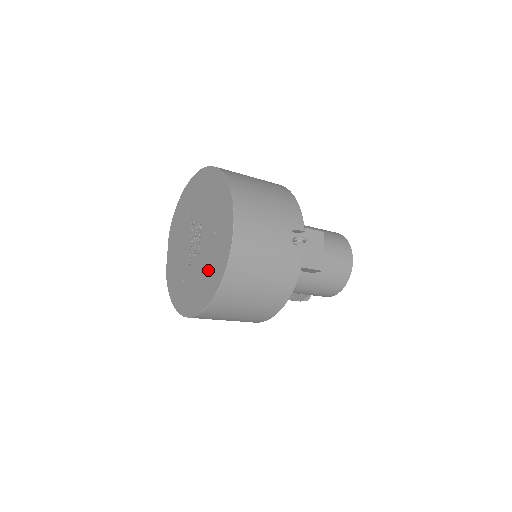
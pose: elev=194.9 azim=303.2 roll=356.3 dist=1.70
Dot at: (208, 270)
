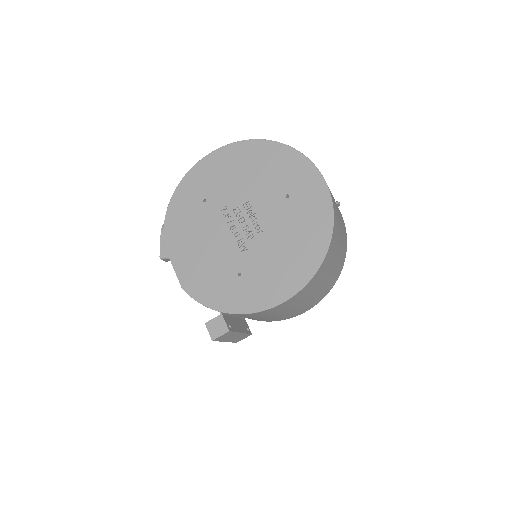
Dot at: (295, 236)
